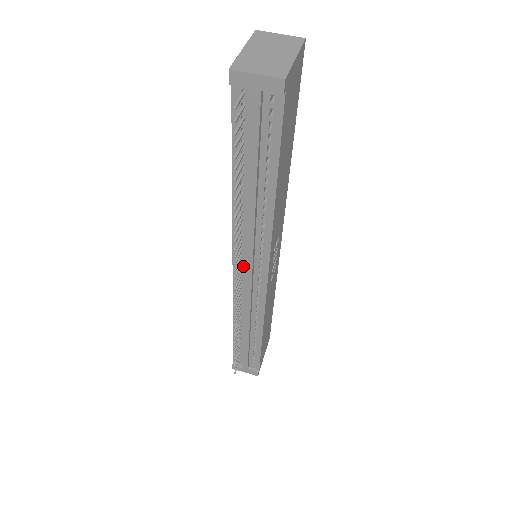
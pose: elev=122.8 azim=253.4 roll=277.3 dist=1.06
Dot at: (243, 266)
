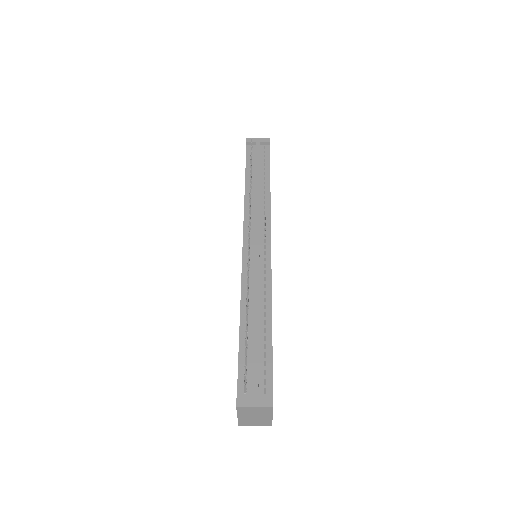
Dot at: (251, 238)
